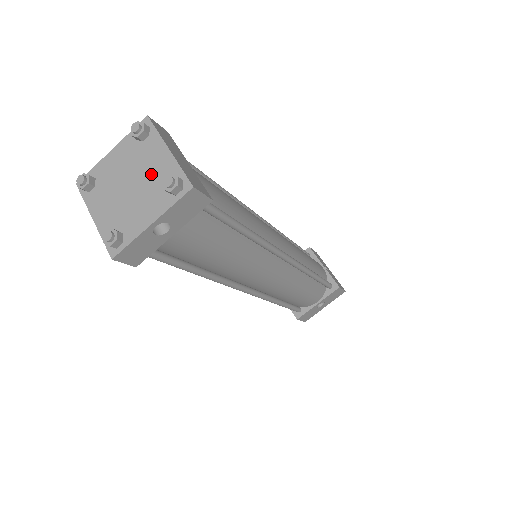
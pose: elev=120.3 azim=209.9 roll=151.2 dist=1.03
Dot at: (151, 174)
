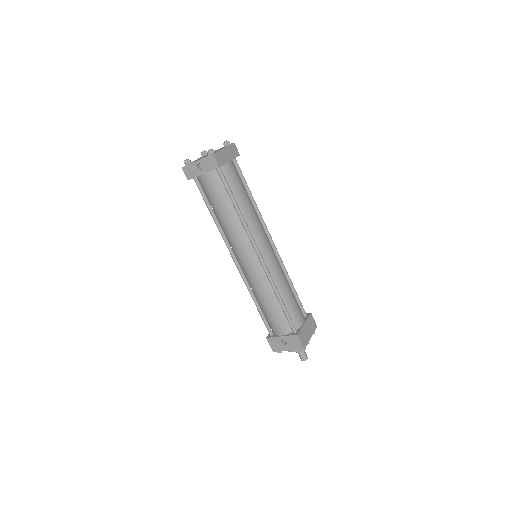
Dot at: occluded
